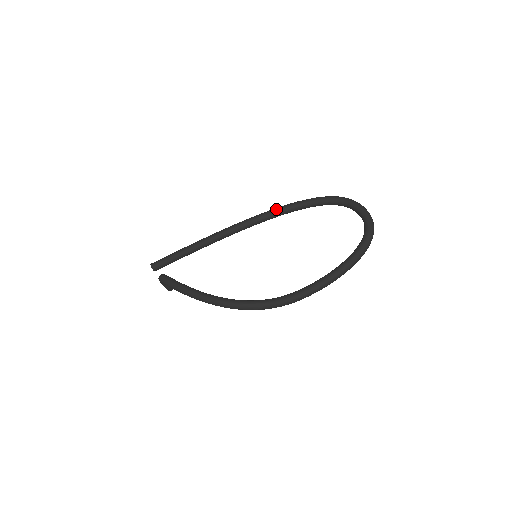
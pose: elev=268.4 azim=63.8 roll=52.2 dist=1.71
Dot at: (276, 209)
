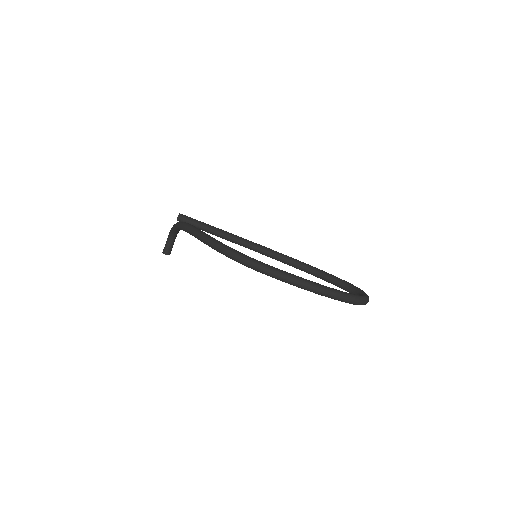
Dot at: (298, 260)
